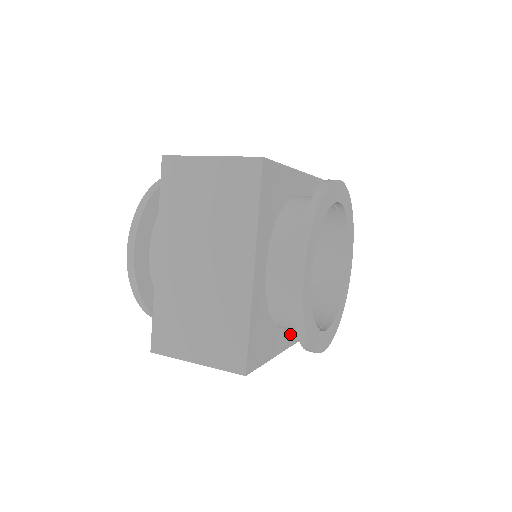
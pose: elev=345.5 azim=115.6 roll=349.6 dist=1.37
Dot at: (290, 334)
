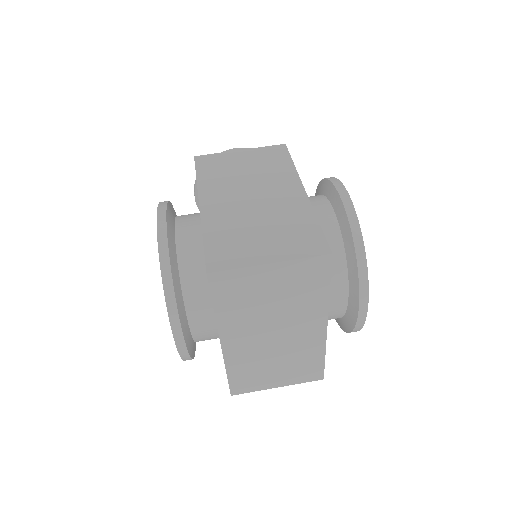
Dot at: occluded
